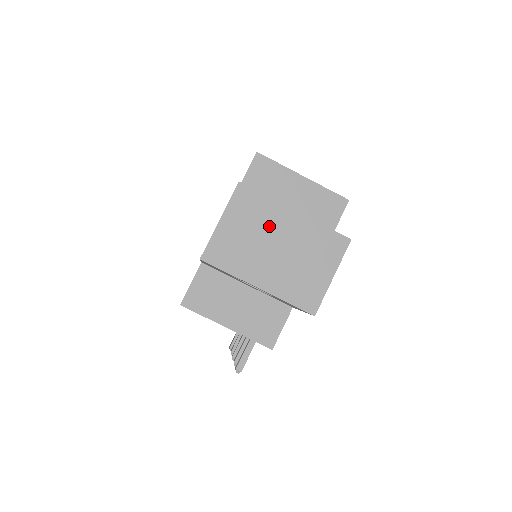
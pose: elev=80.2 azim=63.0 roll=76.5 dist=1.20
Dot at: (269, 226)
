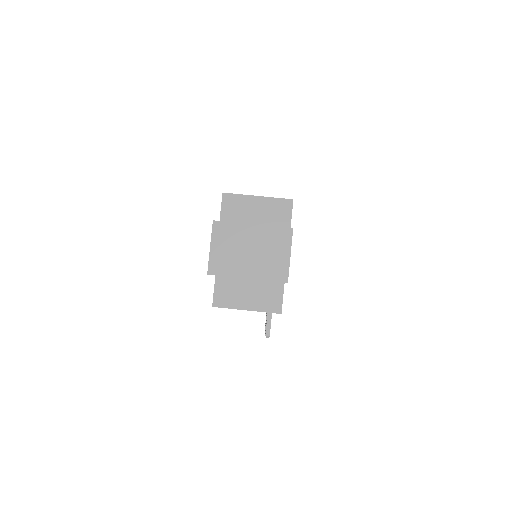
Dot at: (240, 240)
